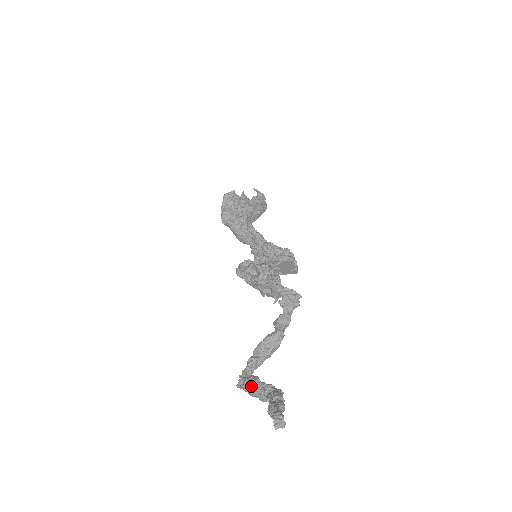
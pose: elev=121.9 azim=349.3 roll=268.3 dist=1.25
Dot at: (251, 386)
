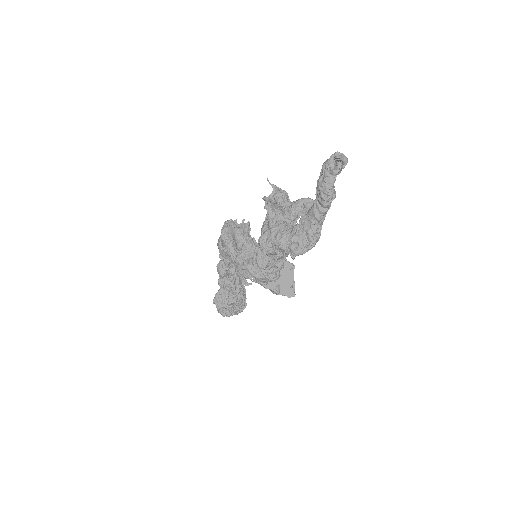
Dot at: (281, 226)
